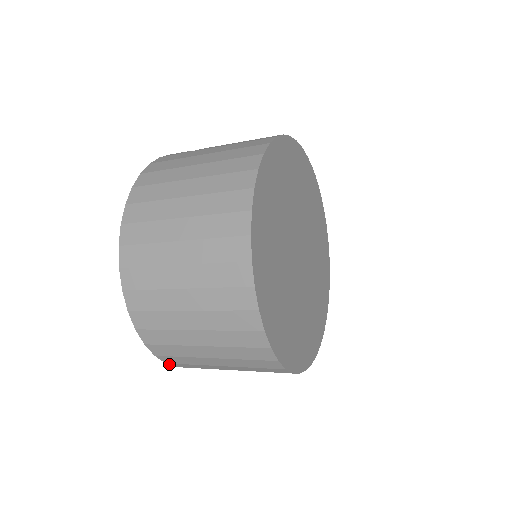
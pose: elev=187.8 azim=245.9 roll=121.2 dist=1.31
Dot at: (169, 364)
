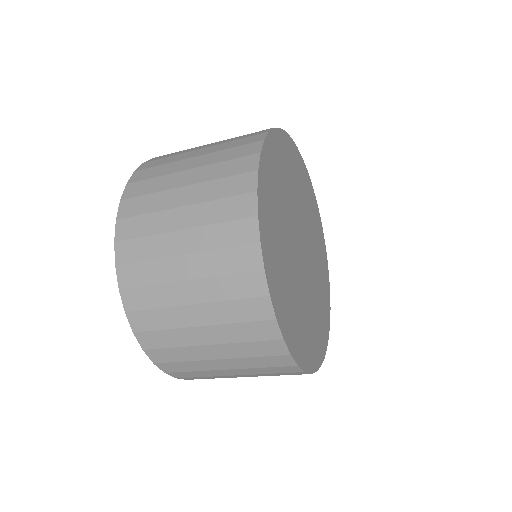
Dot at: (147, 353)
